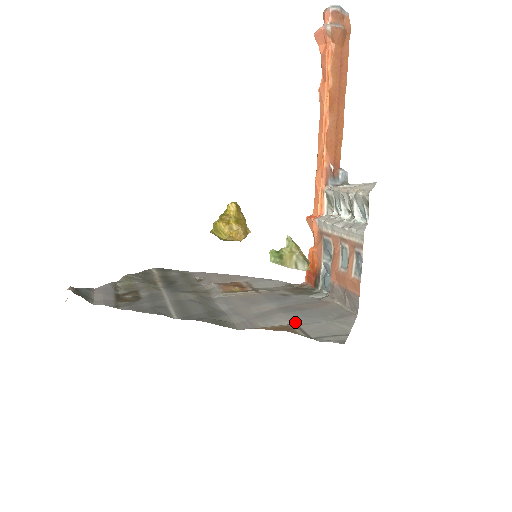
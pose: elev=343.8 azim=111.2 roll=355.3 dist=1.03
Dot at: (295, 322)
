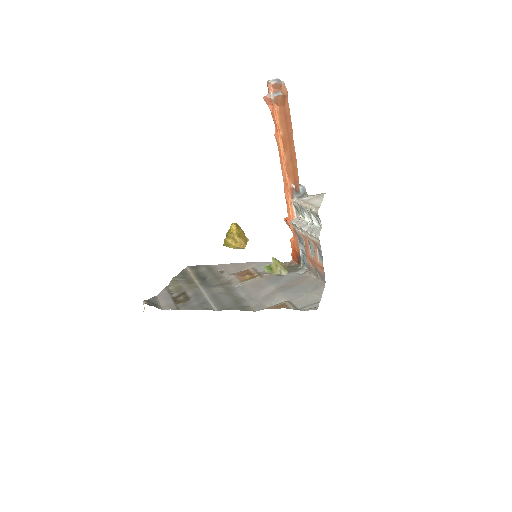
Dot at: (288, 299)
